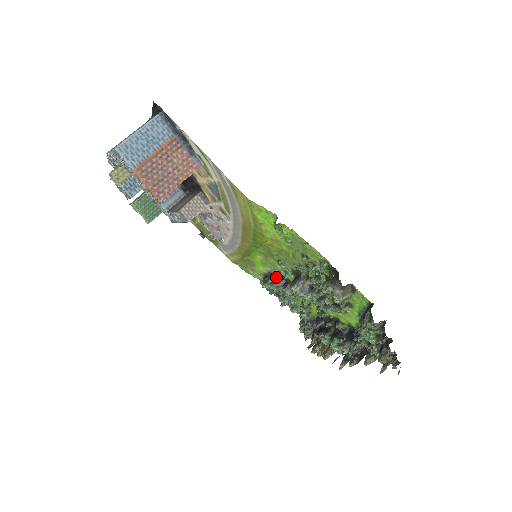
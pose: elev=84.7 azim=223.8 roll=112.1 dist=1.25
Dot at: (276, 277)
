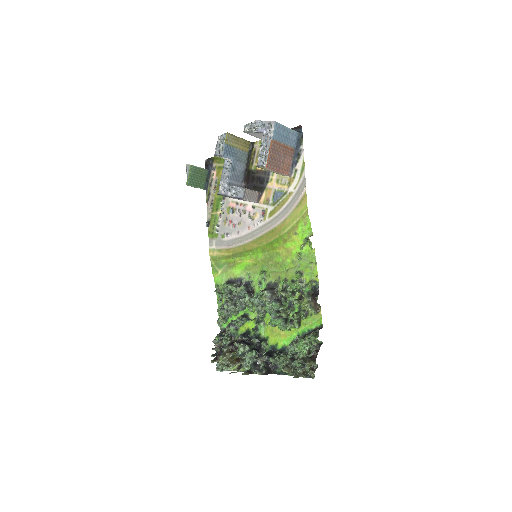
Dot at: (244, 284)
